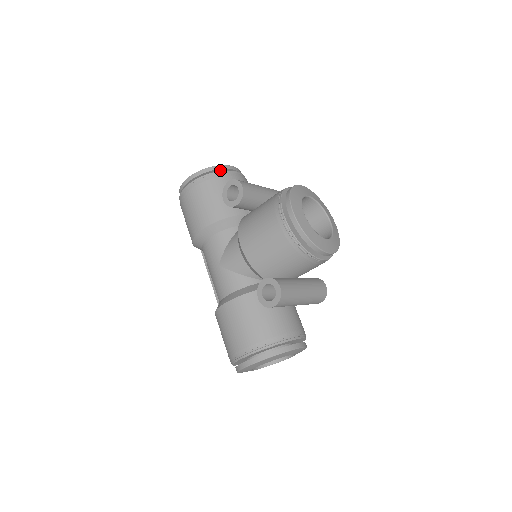
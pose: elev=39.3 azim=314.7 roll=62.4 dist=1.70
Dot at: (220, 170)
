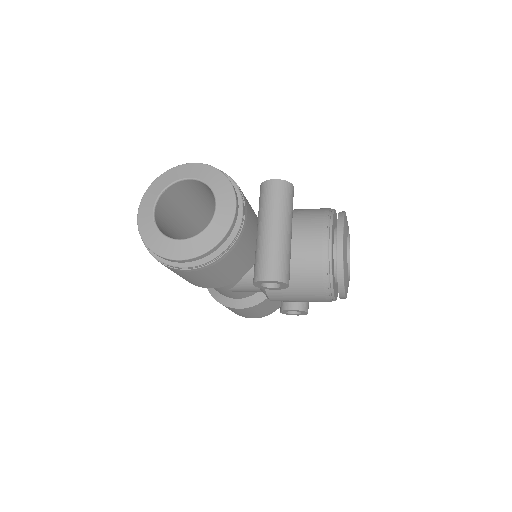
Dot at: (226, 233)
